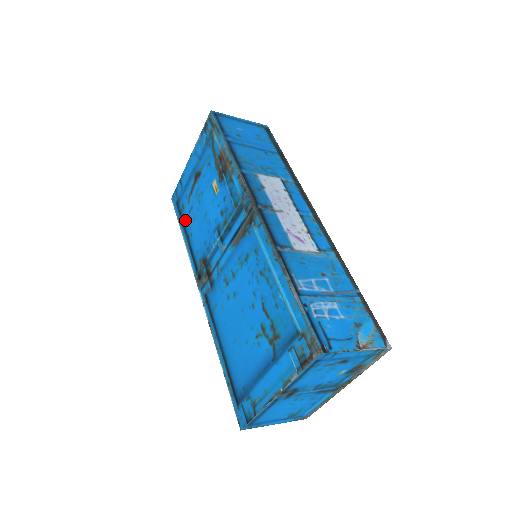
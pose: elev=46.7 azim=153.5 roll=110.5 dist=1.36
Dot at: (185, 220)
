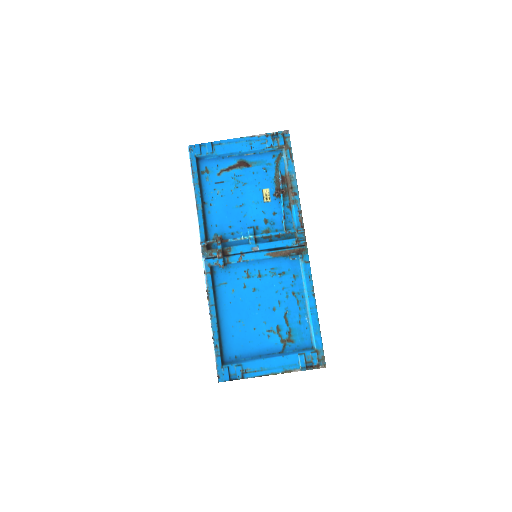
Dot at: (206, 185)
